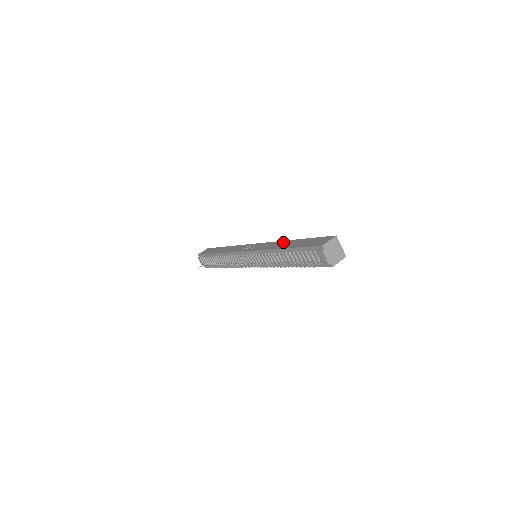
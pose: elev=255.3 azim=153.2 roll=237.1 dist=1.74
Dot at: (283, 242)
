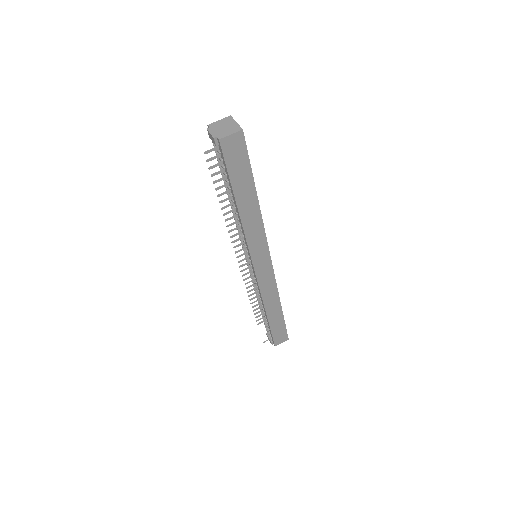
Dot at: occluded
